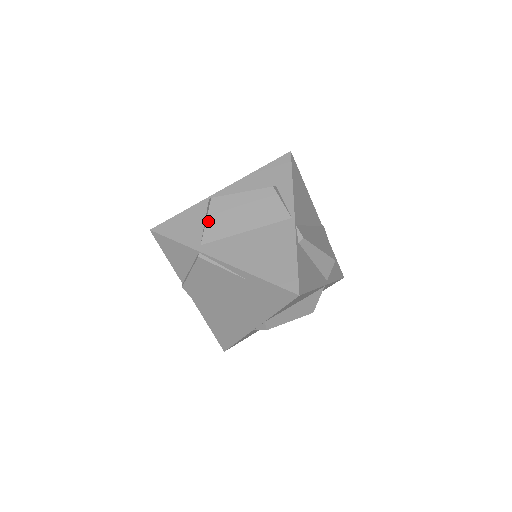
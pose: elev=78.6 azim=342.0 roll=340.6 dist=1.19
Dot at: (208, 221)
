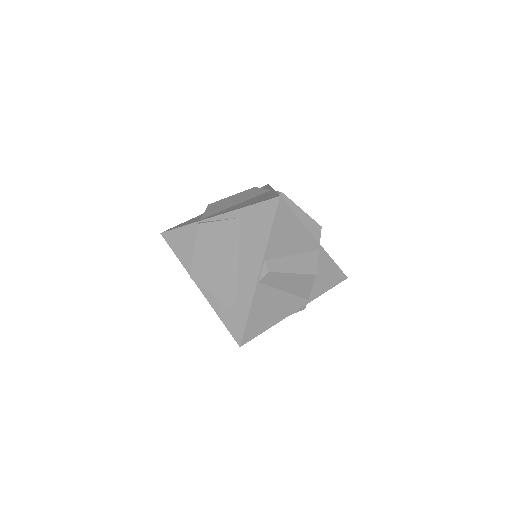
Dot at: (206, 211)
